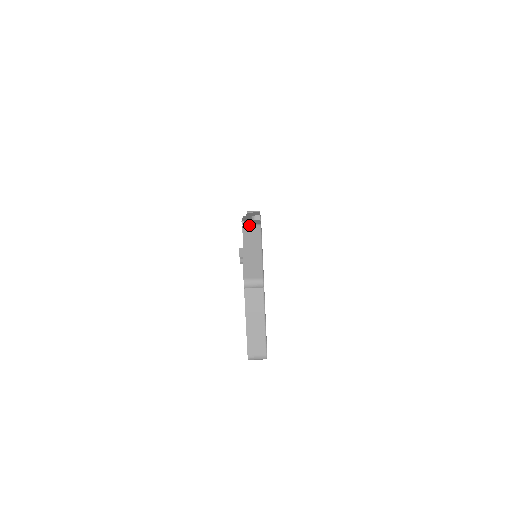
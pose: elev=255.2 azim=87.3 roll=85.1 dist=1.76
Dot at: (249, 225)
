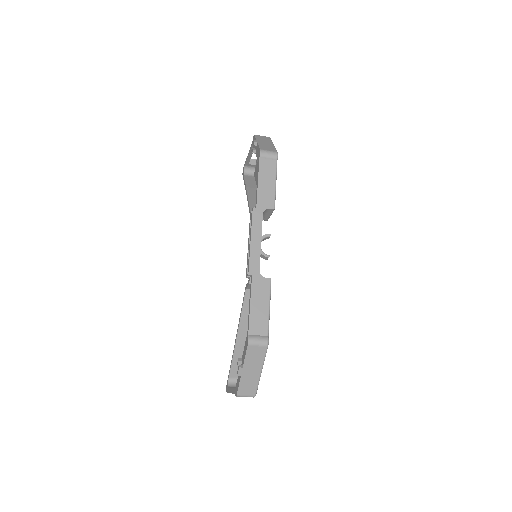
Dot at: (255, 345)
